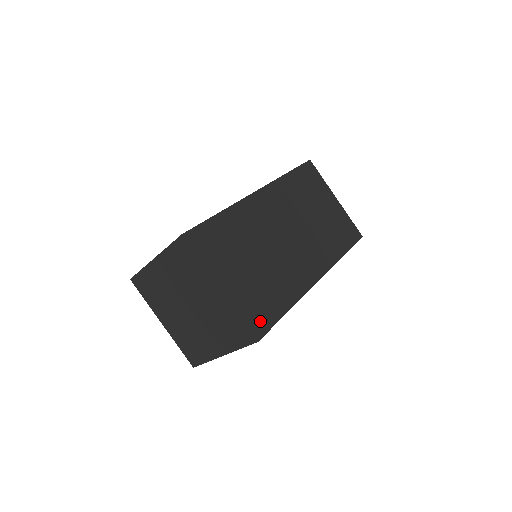
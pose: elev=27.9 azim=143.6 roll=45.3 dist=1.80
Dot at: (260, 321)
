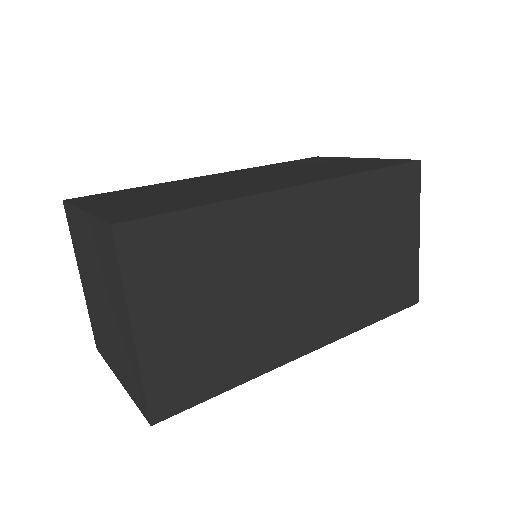
Dot at: (134, 215)
